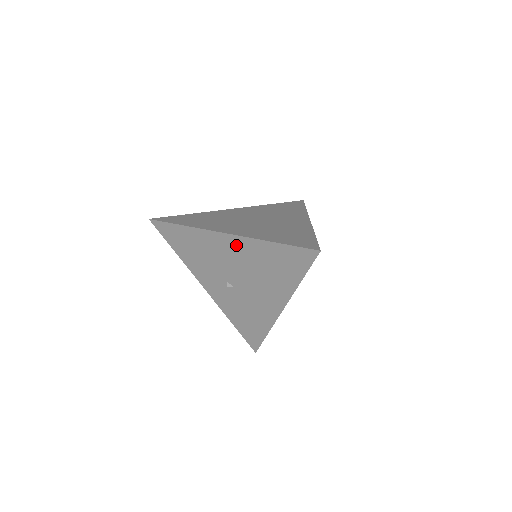
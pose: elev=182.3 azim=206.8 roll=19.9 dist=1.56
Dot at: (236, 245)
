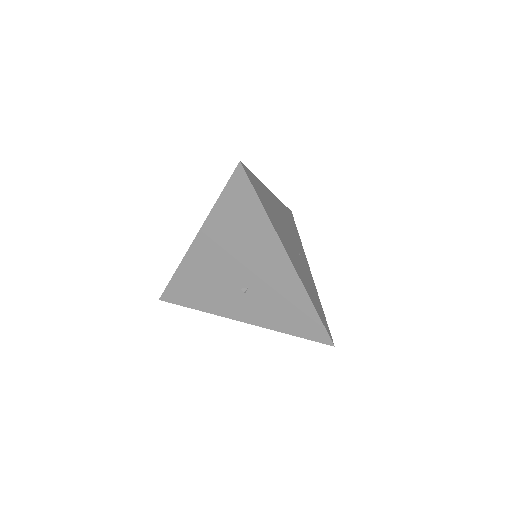
Dot at: (208, 240)
